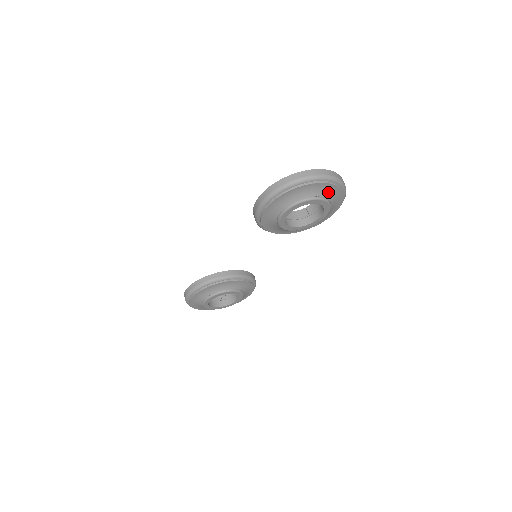
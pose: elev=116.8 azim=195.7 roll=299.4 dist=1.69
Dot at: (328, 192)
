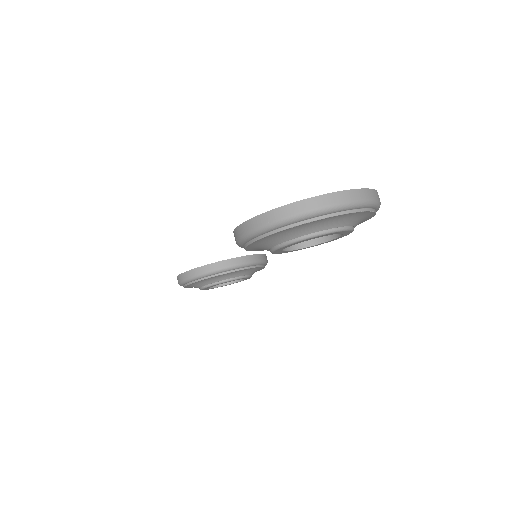
Dot at: (347, 219)
